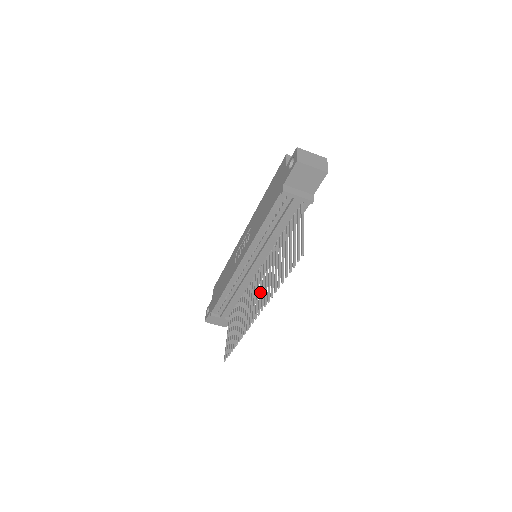
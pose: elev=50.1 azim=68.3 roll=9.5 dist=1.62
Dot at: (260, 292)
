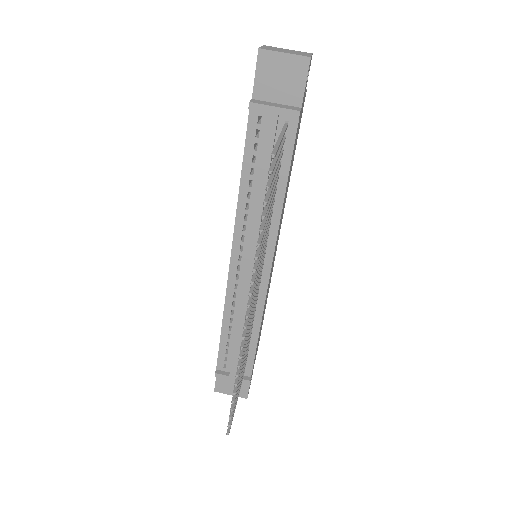
Dot at: occluded
